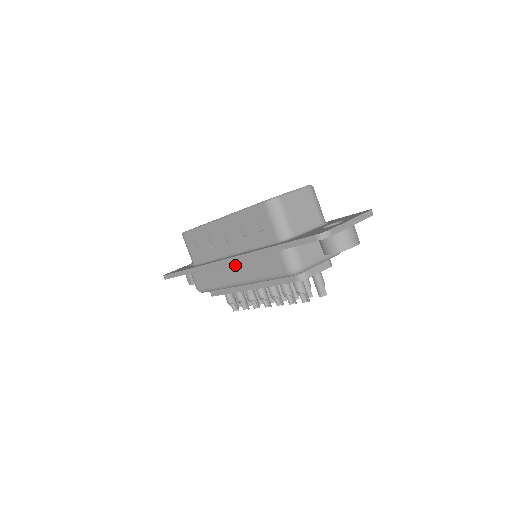
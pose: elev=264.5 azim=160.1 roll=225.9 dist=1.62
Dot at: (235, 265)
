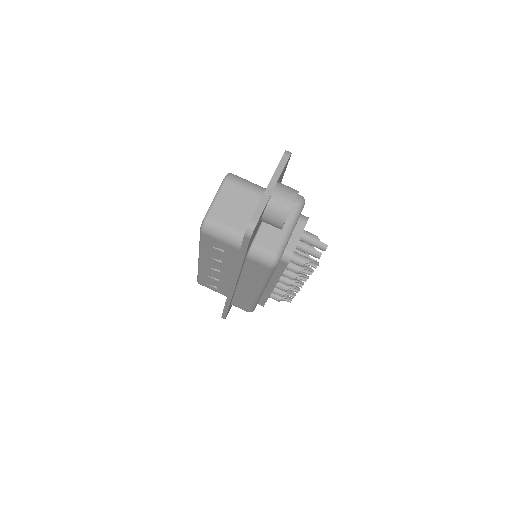
Dot at: (241, 284)
